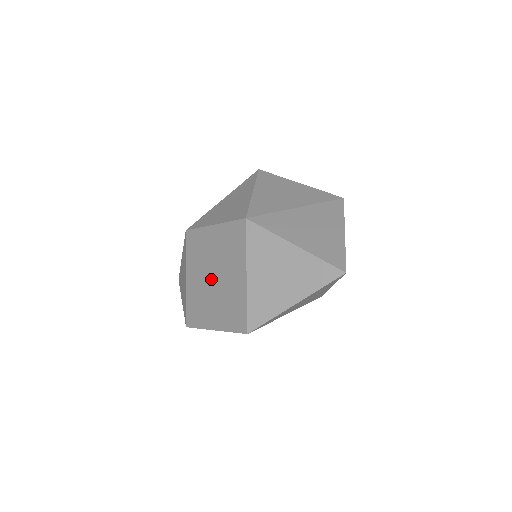
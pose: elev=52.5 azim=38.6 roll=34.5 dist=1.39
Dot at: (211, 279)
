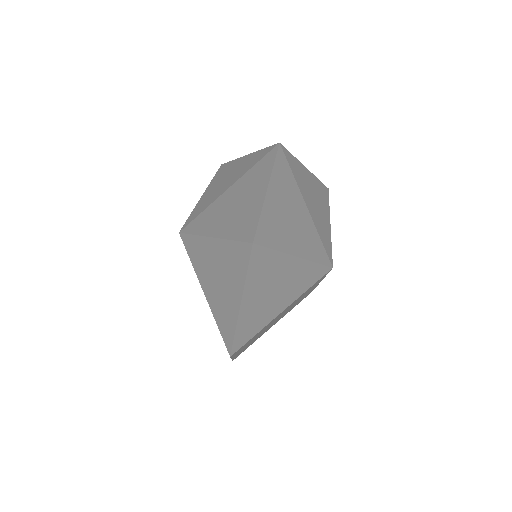
Dot at: occluded
